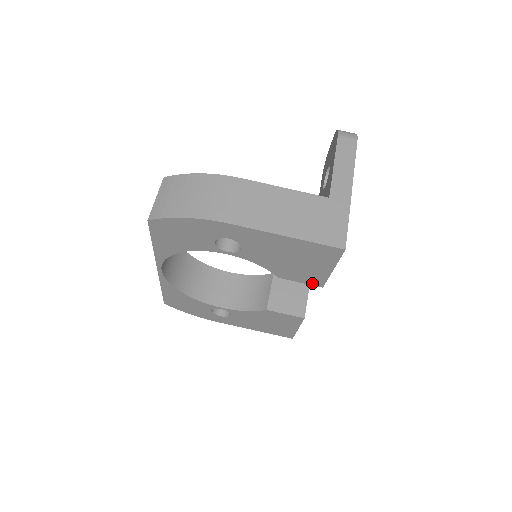
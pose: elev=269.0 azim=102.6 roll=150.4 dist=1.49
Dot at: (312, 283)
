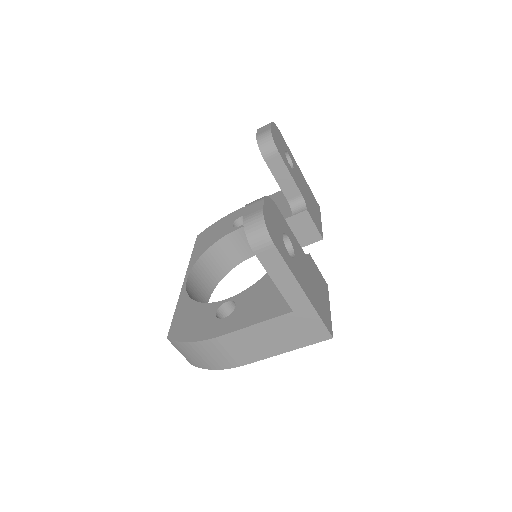
Dot at: occluded
